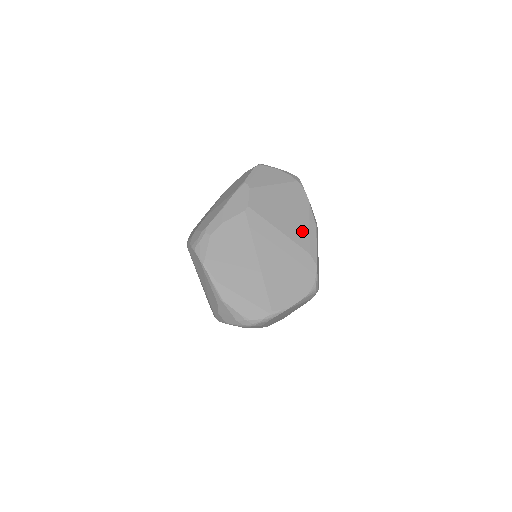
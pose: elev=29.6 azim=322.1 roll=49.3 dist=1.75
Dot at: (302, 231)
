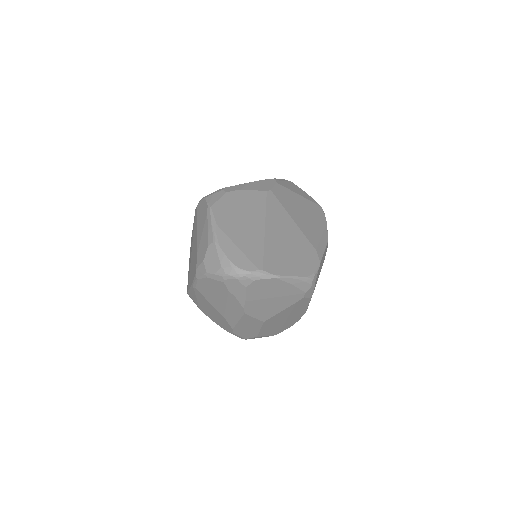
Dot at: (314, 234)
